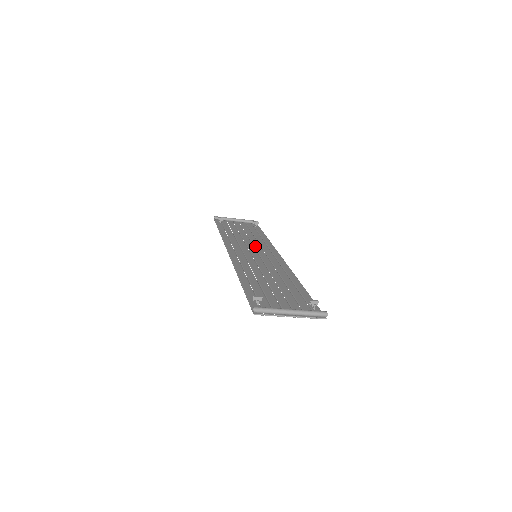
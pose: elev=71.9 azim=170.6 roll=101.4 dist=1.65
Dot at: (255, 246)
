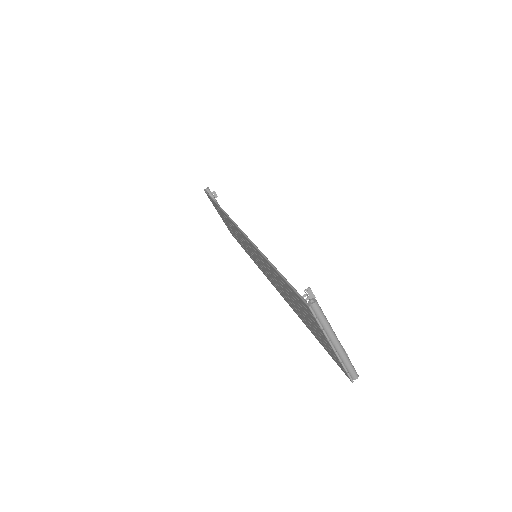
Dot at: occluded
